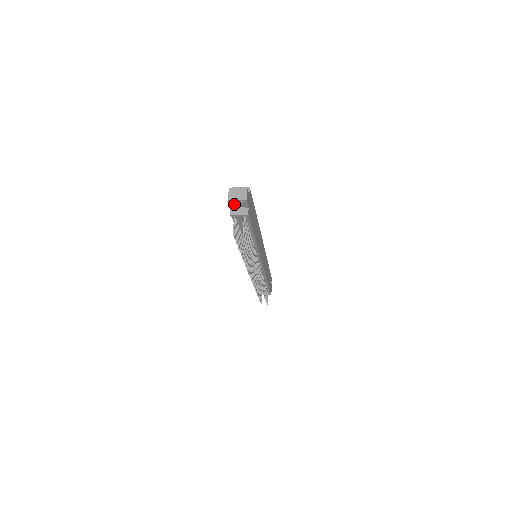
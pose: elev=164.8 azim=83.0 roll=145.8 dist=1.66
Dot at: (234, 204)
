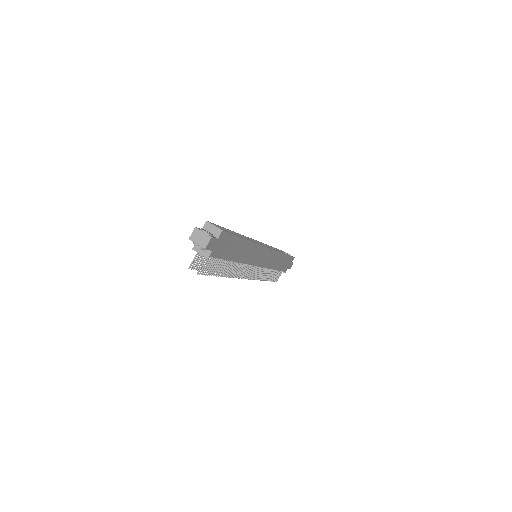
Dot at: (195, 245)
